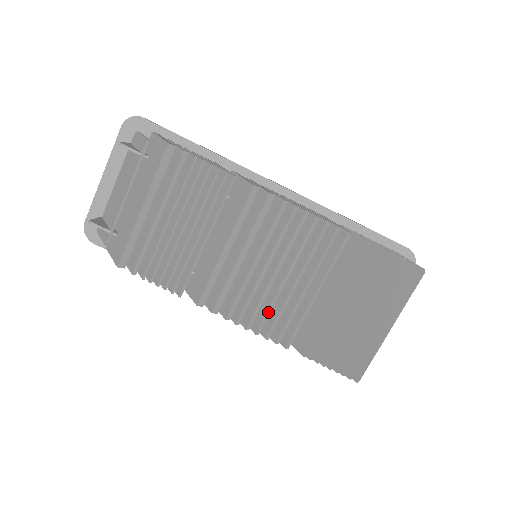
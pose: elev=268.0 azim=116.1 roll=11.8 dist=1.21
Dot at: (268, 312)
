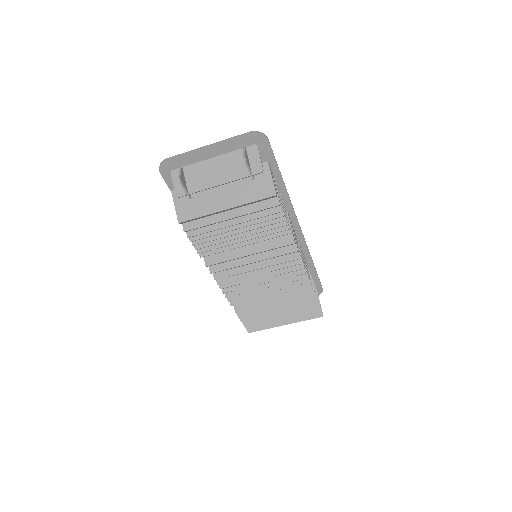
Dot at: (239, 289)
